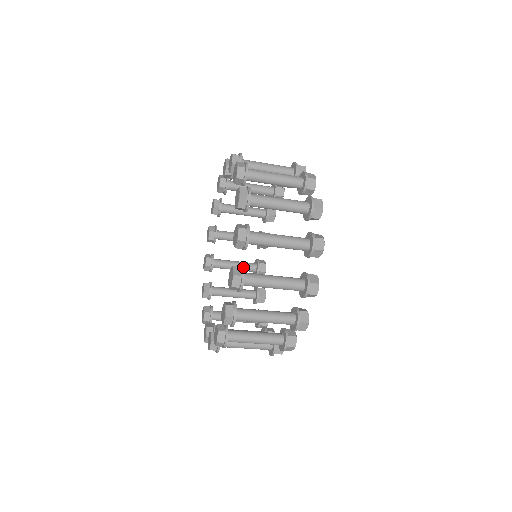
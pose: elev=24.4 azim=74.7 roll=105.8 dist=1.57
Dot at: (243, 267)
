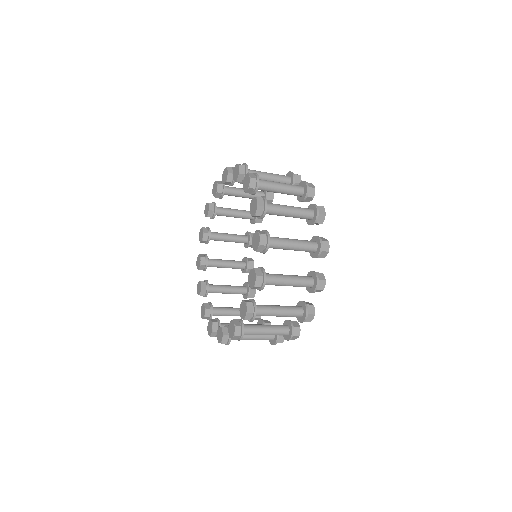
Dot at: (263, 268)
